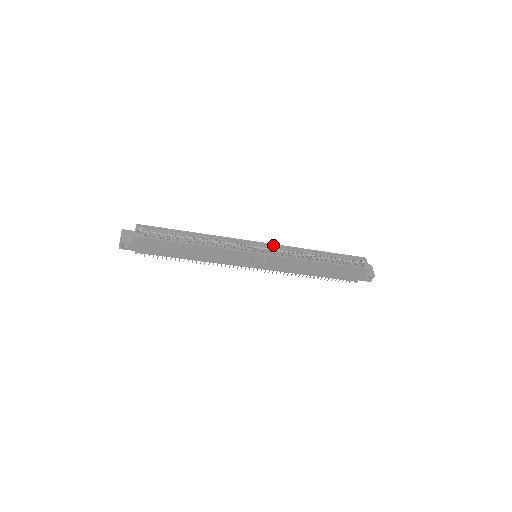
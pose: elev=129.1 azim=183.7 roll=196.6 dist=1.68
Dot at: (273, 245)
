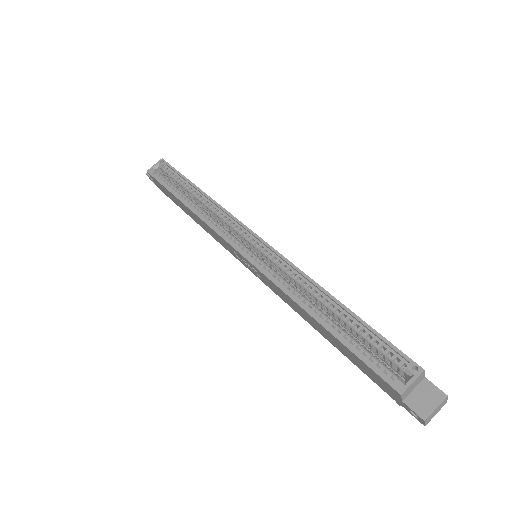
Dot at: (273, 250)
